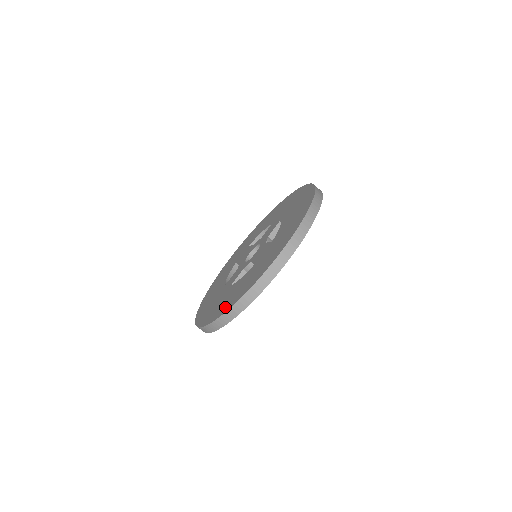
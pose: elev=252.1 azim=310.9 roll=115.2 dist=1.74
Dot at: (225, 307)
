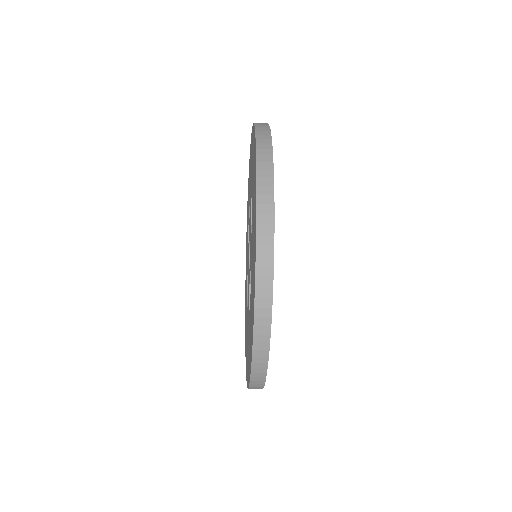
Dot at: (250, 355)
